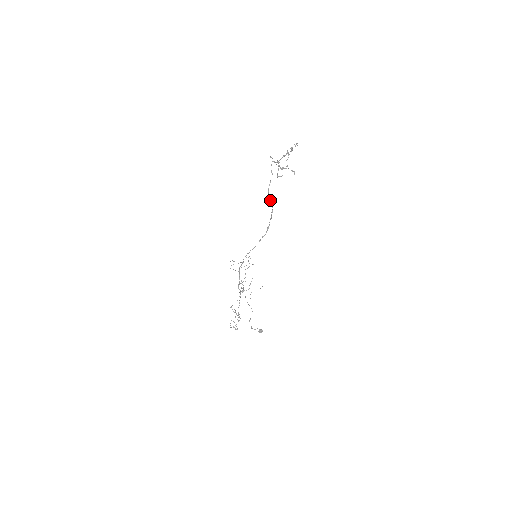
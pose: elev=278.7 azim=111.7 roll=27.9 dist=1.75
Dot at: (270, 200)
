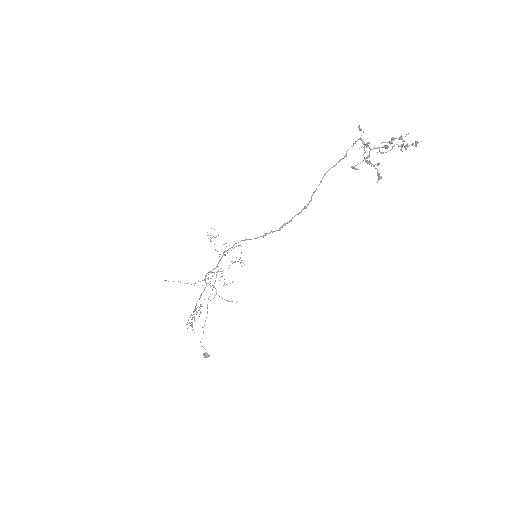
Dot at: (316, 189)
